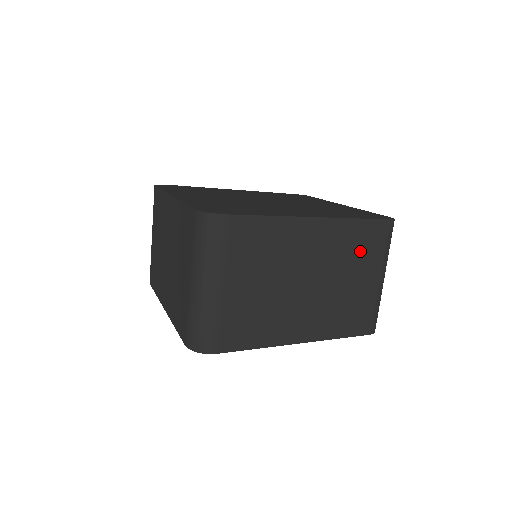
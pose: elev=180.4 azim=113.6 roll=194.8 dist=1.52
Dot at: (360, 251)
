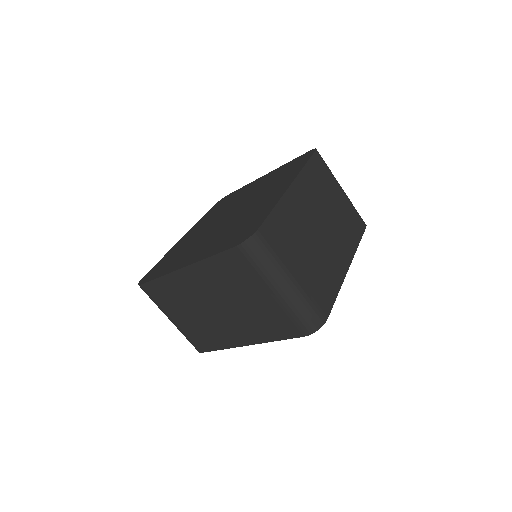
Dot at: (322, 183)
